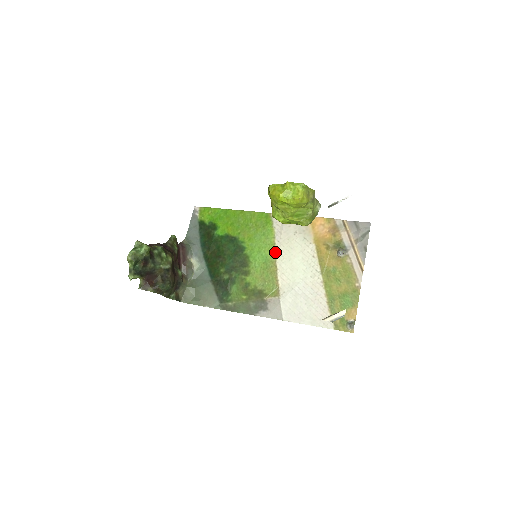
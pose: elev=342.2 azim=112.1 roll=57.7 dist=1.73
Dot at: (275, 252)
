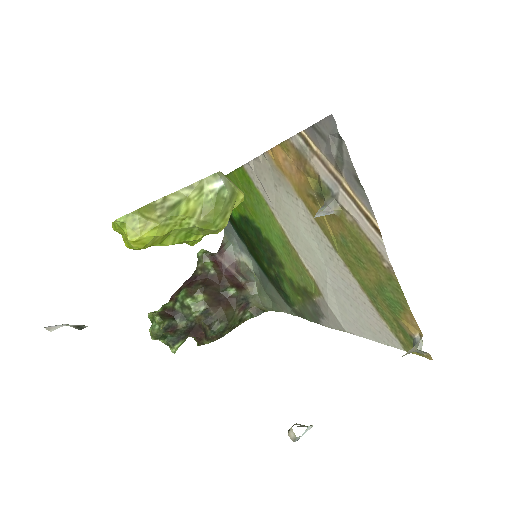
Dot at: (280, 227)
